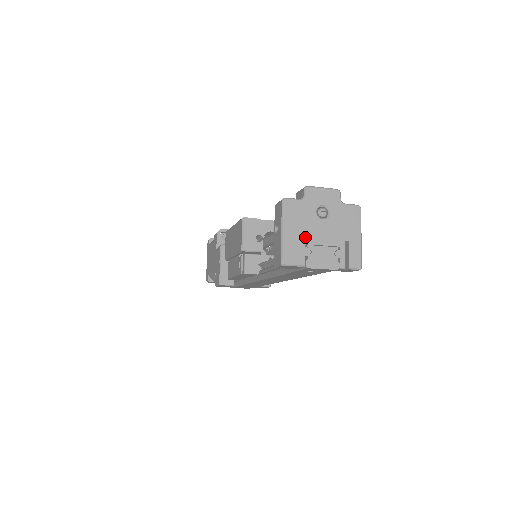
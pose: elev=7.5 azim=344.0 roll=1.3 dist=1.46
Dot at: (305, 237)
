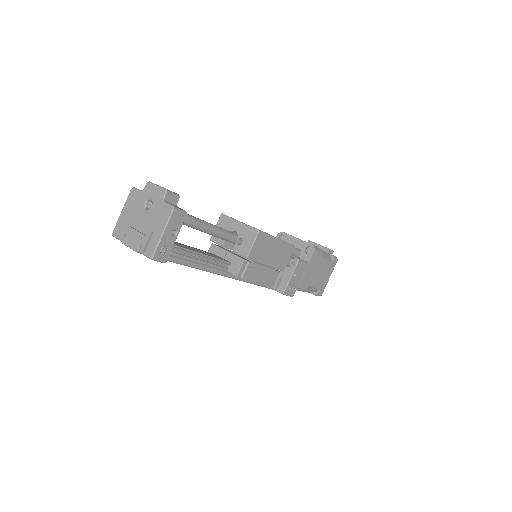
Dot at: (131, 220)
